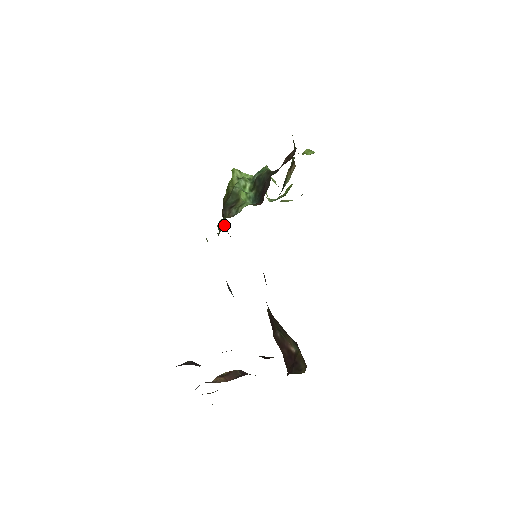
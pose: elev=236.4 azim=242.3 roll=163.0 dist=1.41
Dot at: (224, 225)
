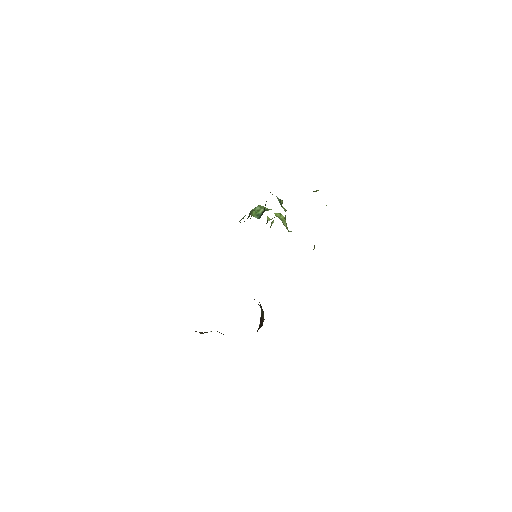
Dot at: occluded
